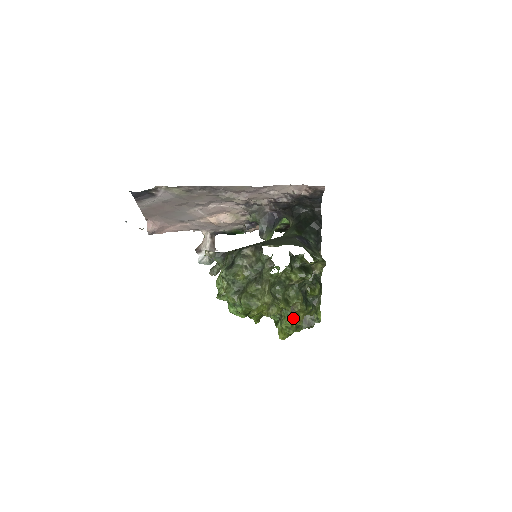
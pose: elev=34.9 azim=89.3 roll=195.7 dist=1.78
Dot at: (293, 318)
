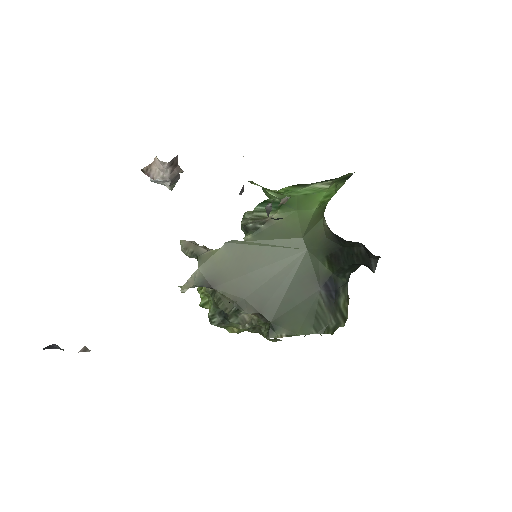
Dot at: occluded
